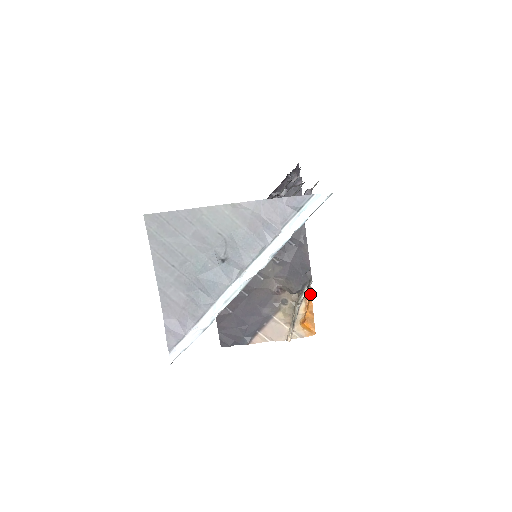
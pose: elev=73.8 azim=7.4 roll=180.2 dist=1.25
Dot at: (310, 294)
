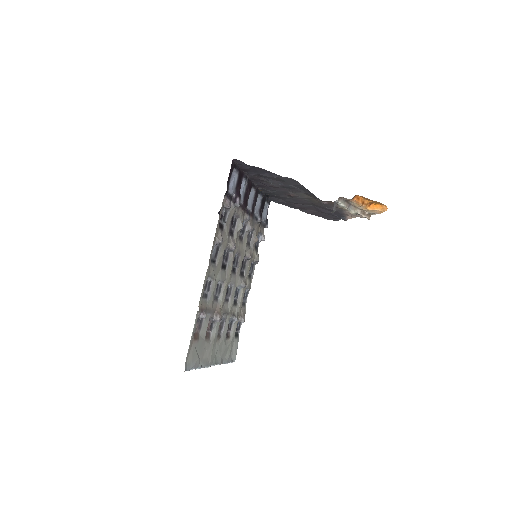
Dot at: (350, 199)
